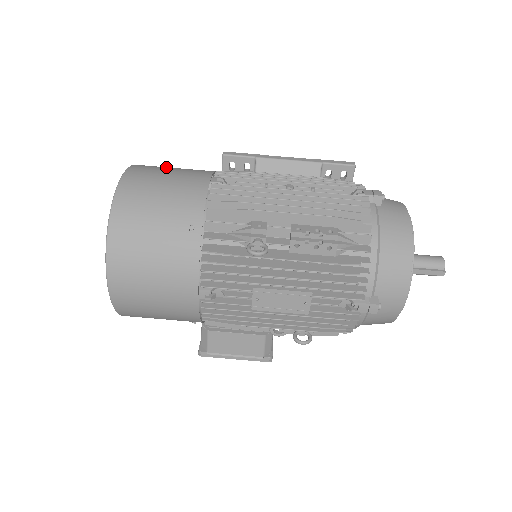
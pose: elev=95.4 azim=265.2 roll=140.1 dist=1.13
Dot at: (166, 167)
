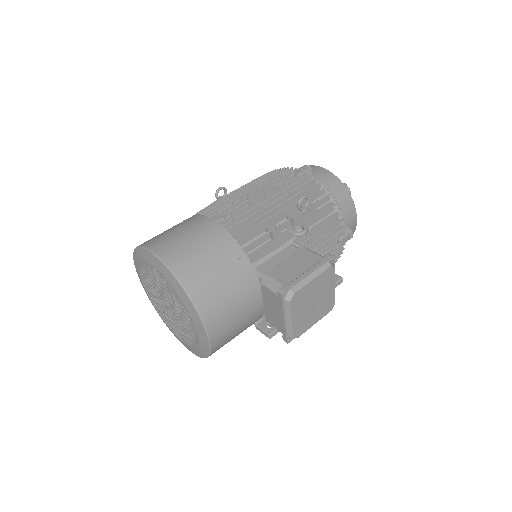
Dot at: occluded
